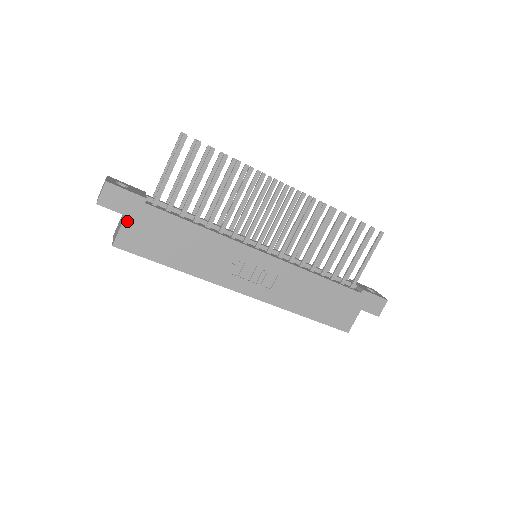
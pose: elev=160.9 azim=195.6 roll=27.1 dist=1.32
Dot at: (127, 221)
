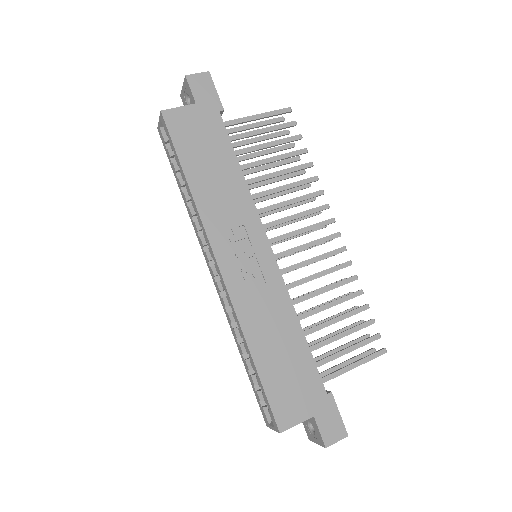
Dot at: (193, 108)
